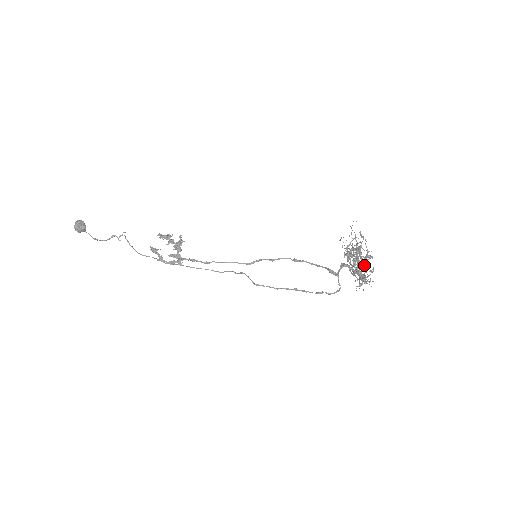
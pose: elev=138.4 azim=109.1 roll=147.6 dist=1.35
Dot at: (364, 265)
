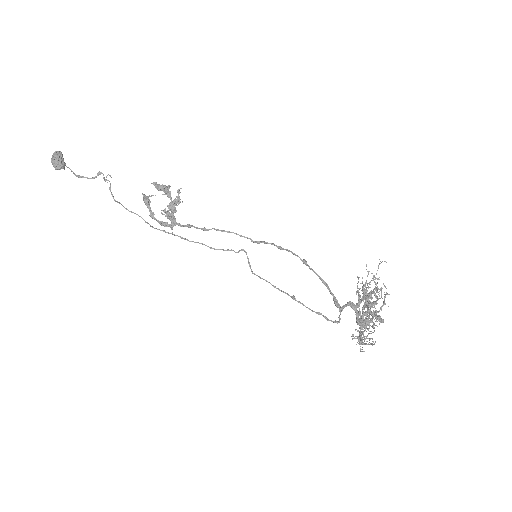
Dot at: (372, 318)
